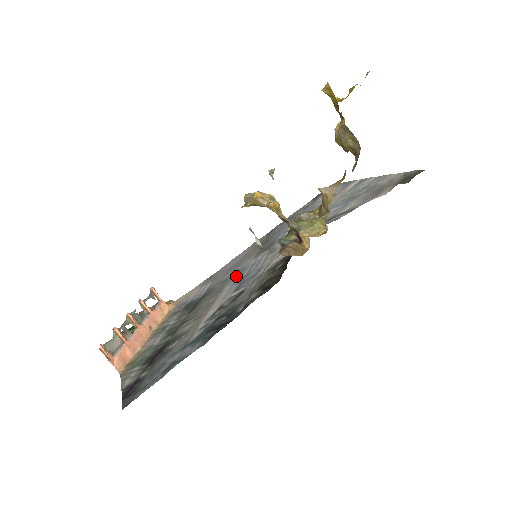
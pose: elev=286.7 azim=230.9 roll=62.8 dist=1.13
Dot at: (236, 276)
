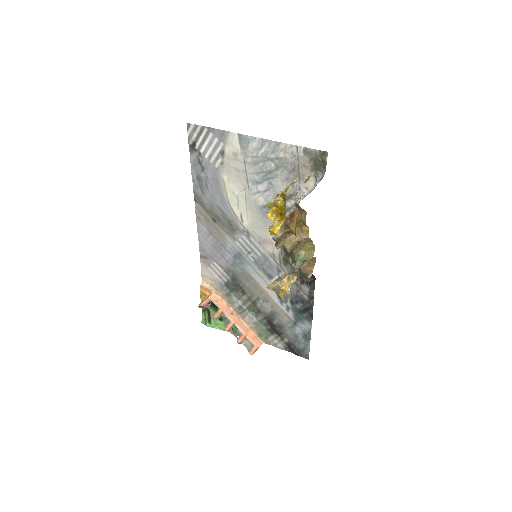
Dot at: (243, 261)
